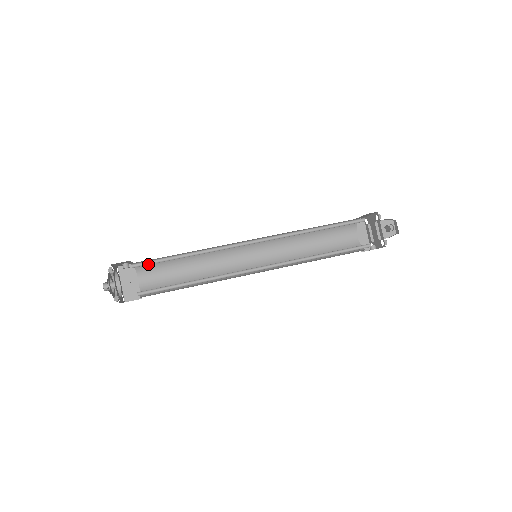
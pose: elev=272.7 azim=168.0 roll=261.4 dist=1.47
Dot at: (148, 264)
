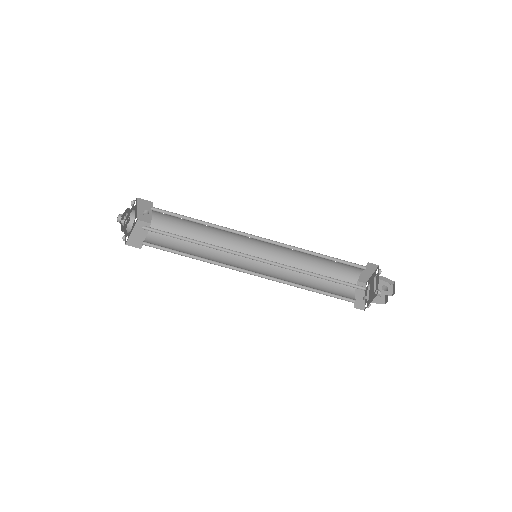
Dot at: (165, 213)
